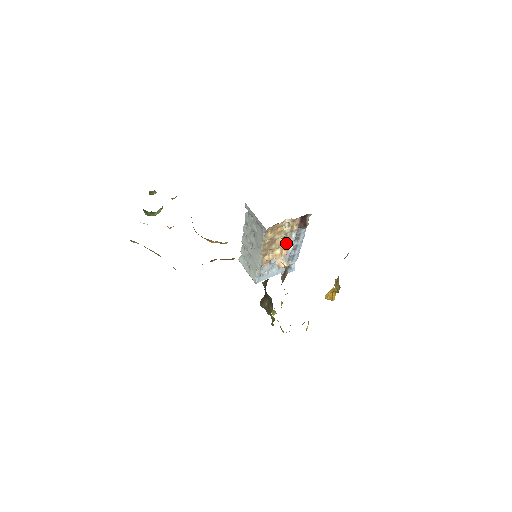
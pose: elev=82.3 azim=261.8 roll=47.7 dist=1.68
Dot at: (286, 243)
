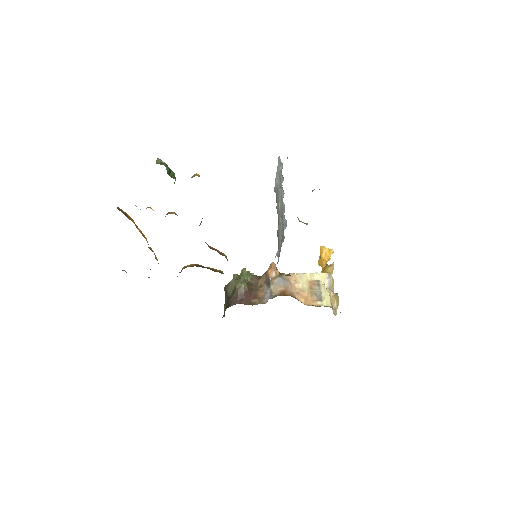
Dot at: occluded
